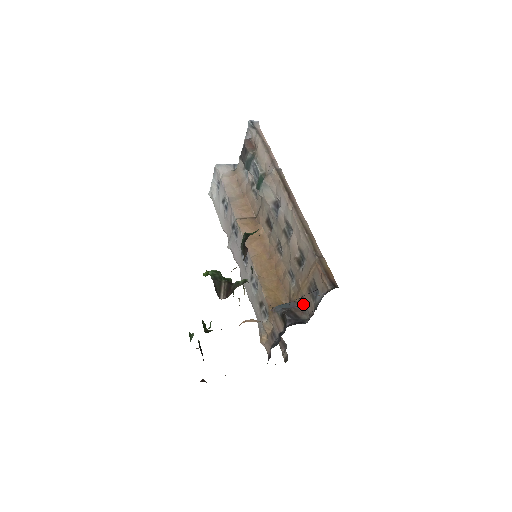
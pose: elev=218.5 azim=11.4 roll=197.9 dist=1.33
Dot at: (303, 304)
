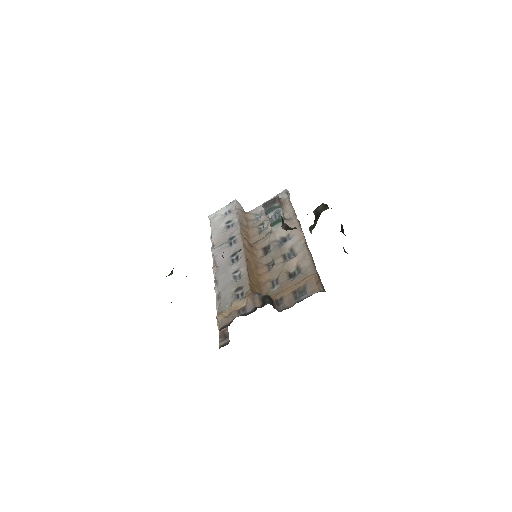
Dot at: (279, 302)
